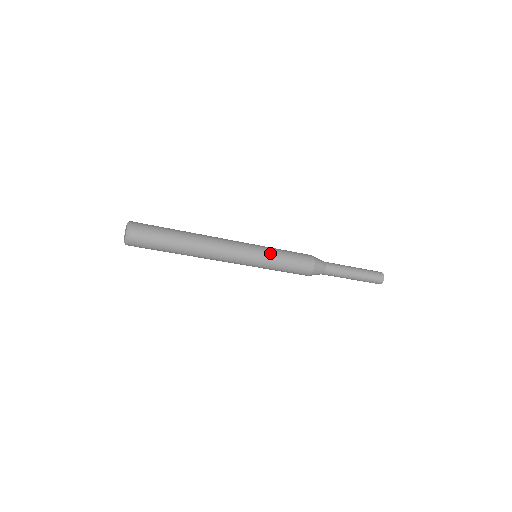
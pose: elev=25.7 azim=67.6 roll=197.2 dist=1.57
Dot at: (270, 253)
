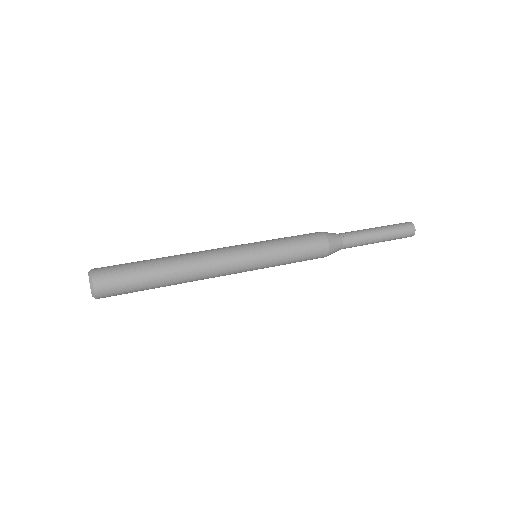
Dot at: (273, 259)
